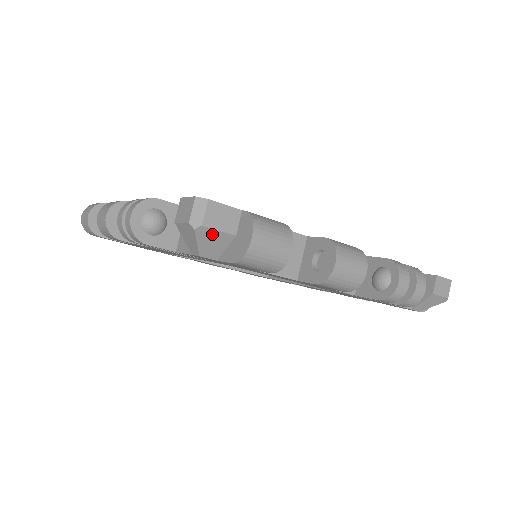
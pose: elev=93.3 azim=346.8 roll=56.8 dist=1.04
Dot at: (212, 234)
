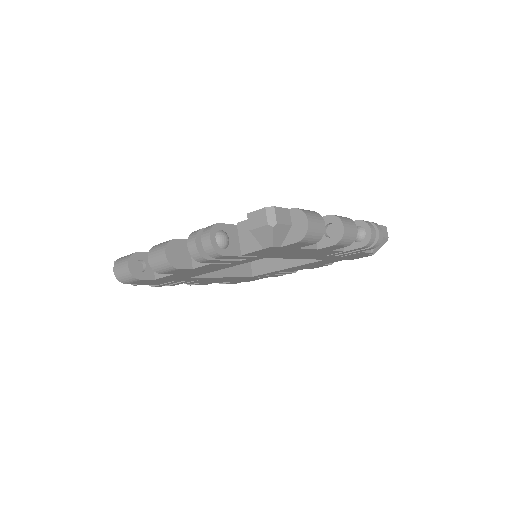
Dot at: (281, 228)
